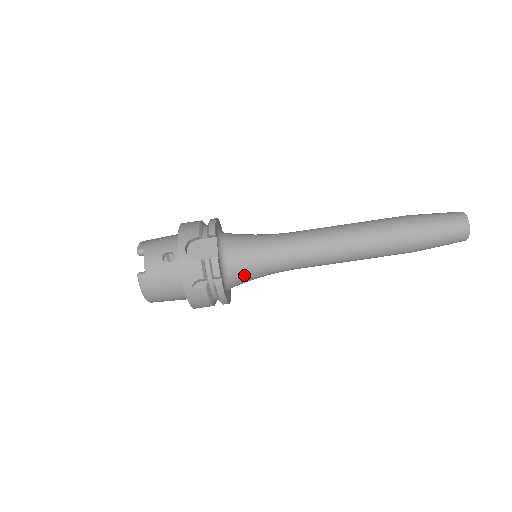
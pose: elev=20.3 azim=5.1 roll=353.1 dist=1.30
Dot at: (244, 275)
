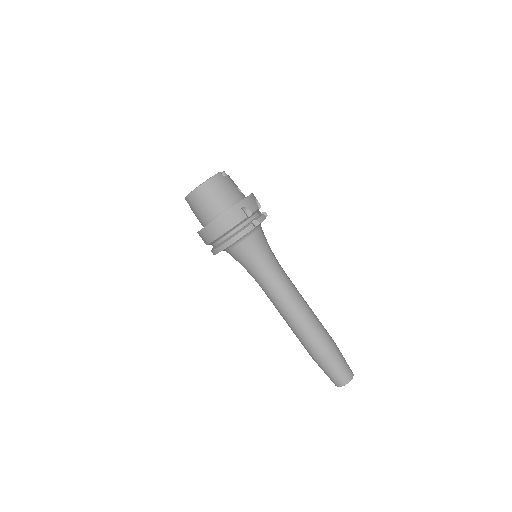
Dot at: (254, 246)
